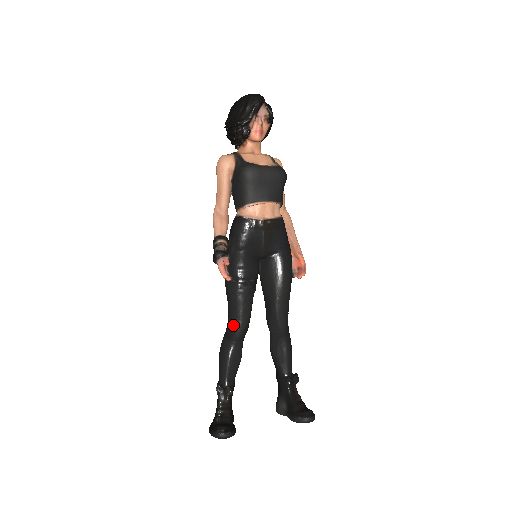
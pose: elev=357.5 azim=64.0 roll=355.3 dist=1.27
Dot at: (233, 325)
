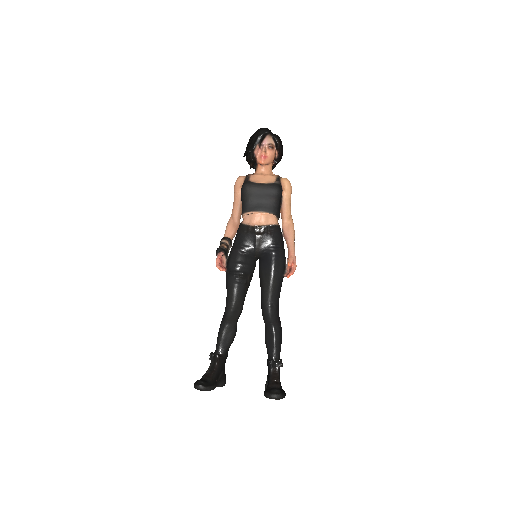
Dot at: (226, 307)
